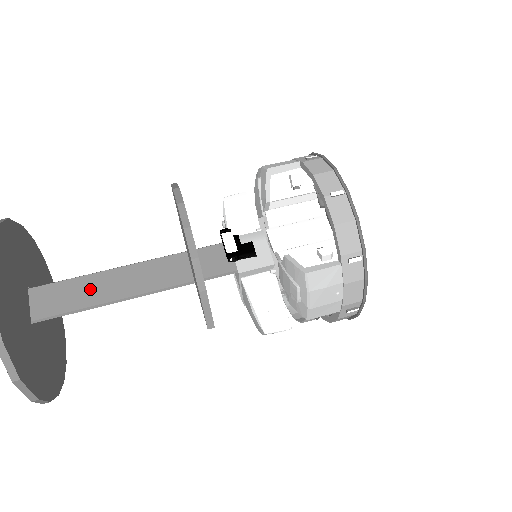
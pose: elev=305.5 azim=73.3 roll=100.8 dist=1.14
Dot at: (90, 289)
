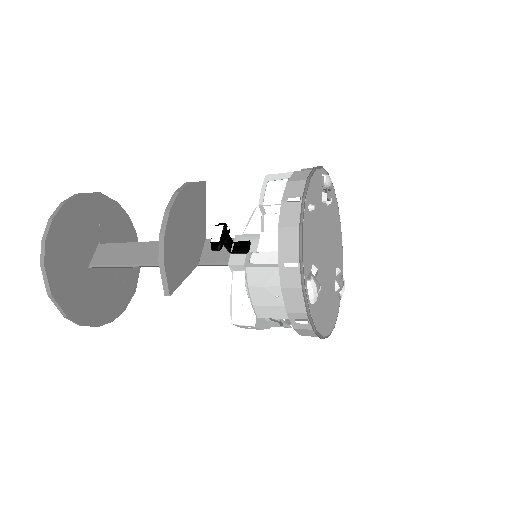
Dot at: (129, 252)
